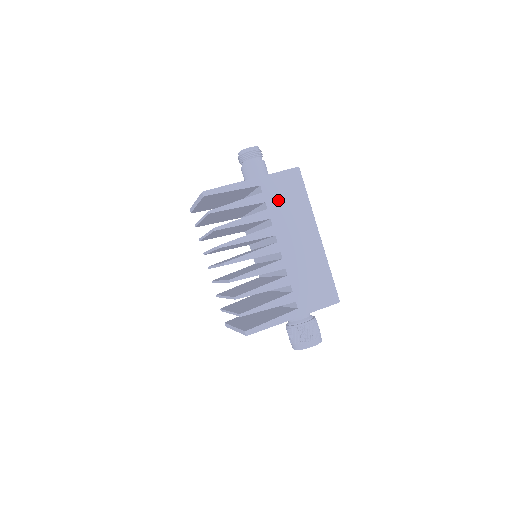
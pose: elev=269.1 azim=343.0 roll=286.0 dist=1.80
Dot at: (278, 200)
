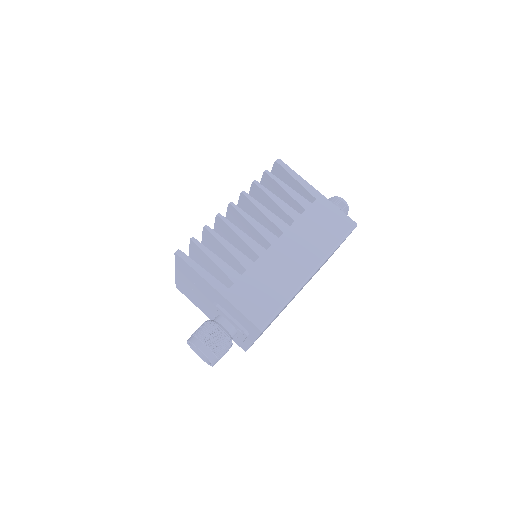
Dot at: (315, 220)
